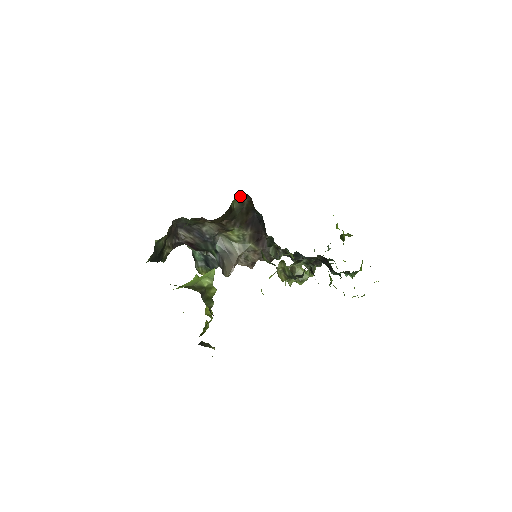
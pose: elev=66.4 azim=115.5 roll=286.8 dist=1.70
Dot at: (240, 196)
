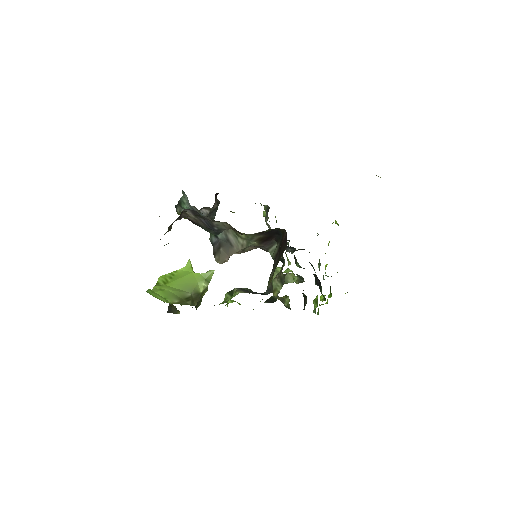
Dot at: (276, 228)
